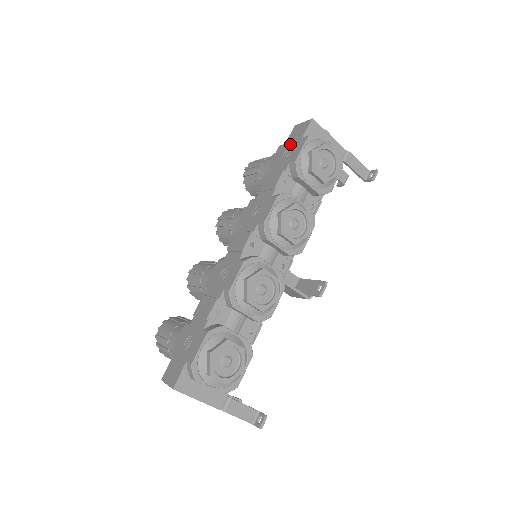
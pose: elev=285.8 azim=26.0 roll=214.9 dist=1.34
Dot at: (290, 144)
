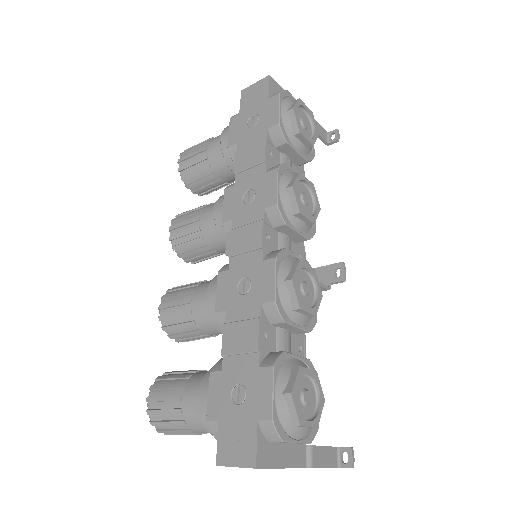
Dot at: (251, 110)
